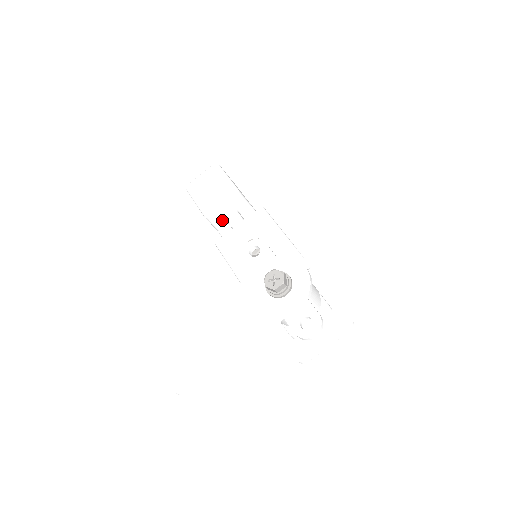
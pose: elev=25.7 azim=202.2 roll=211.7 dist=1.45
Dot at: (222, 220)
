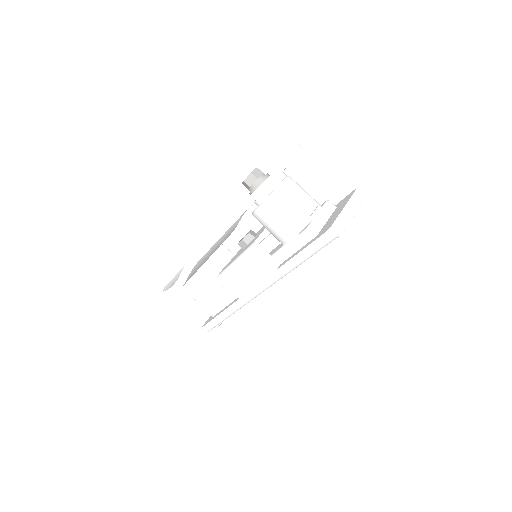
Dot at: occluded
